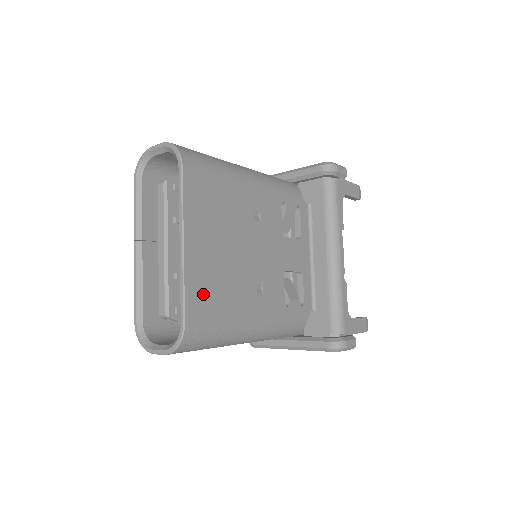
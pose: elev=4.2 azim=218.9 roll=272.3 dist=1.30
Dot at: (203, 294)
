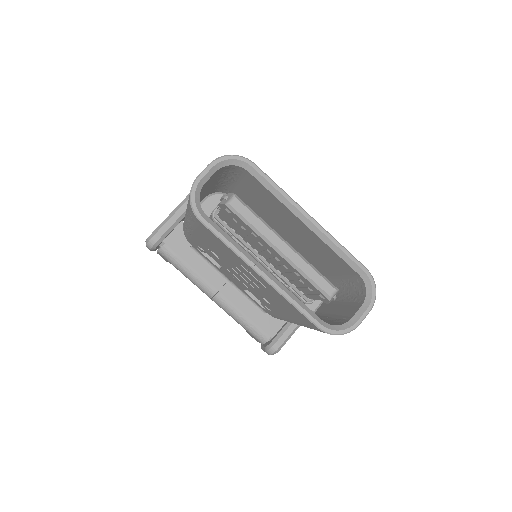
Dot at: occluded
